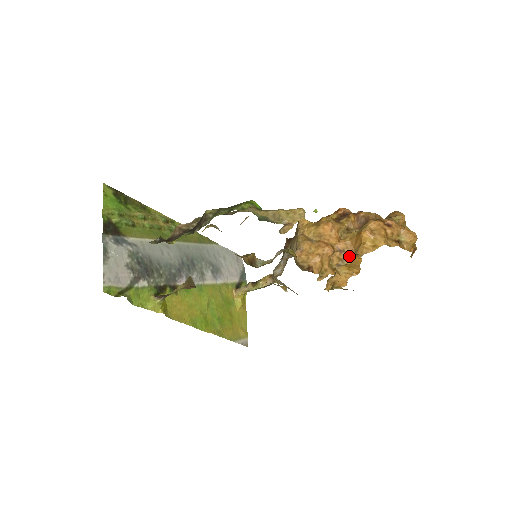
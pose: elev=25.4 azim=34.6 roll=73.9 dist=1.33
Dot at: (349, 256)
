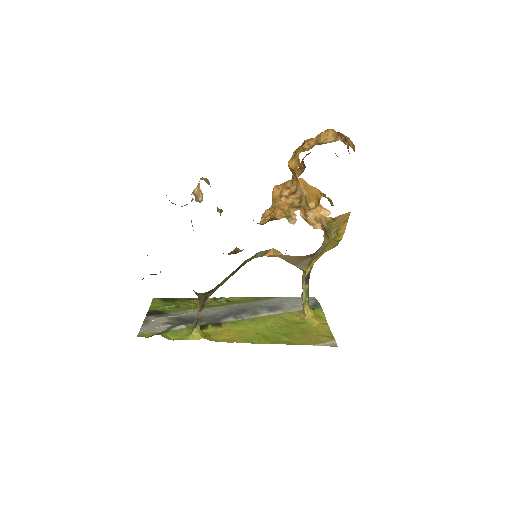
Dot at: (299, 188)
